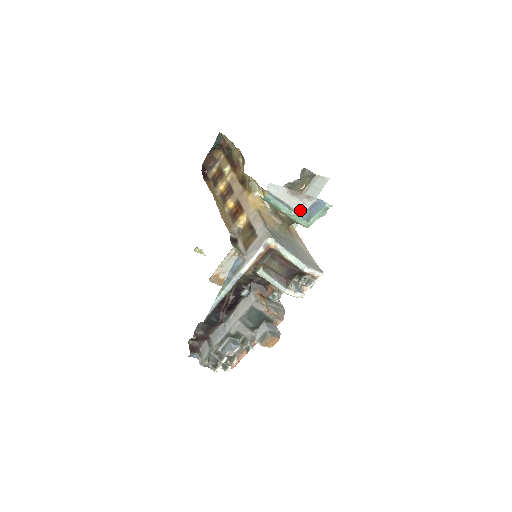
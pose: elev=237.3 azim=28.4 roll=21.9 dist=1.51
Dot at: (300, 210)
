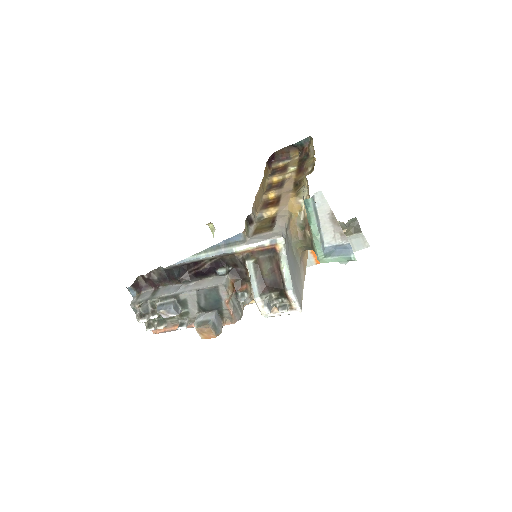
Dot at: (326, 241)
